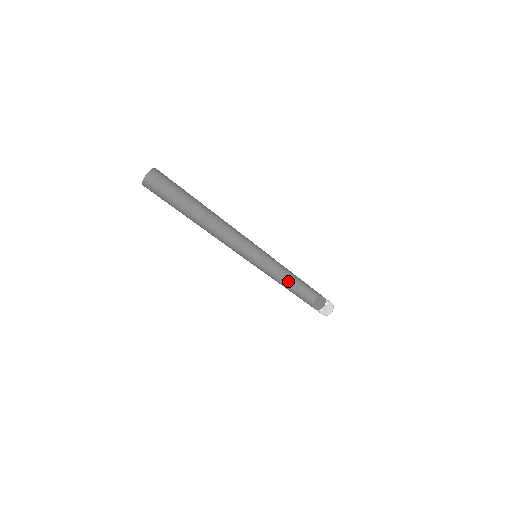
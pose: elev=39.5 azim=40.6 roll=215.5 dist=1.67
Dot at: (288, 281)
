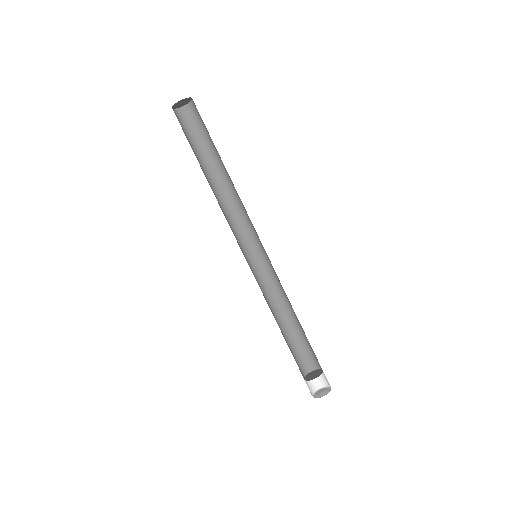
Dot at: occluded
